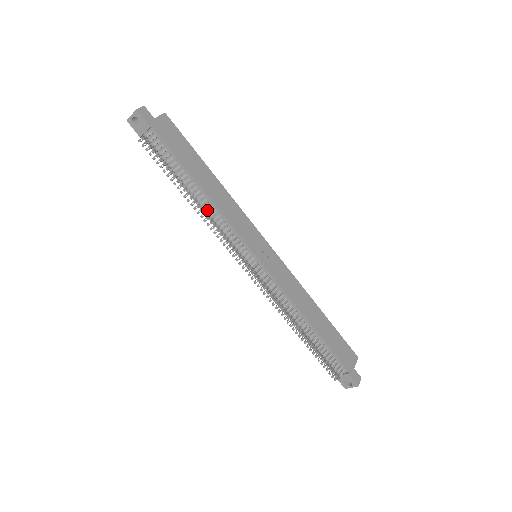
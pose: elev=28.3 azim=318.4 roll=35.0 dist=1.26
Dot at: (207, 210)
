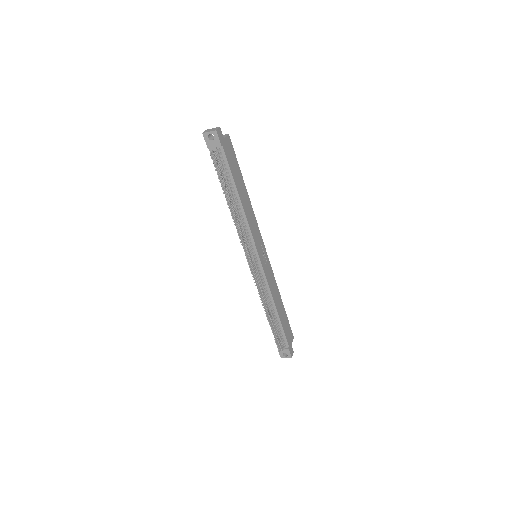
Dot at: (239, 217)
